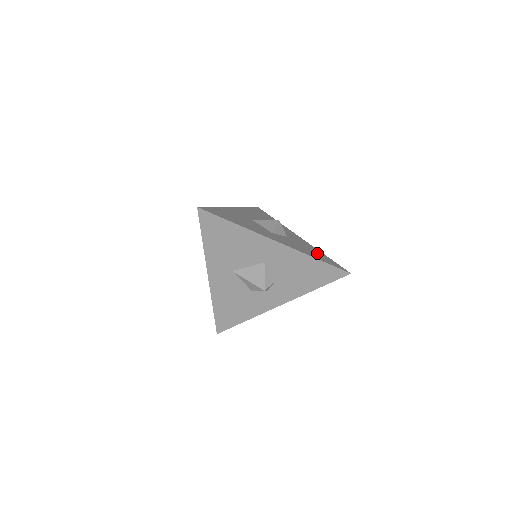
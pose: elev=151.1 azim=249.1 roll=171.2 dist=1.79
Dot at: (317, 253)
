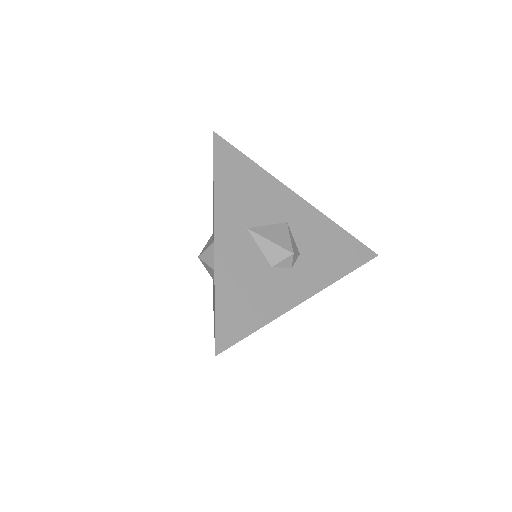
Dot at: occluded
